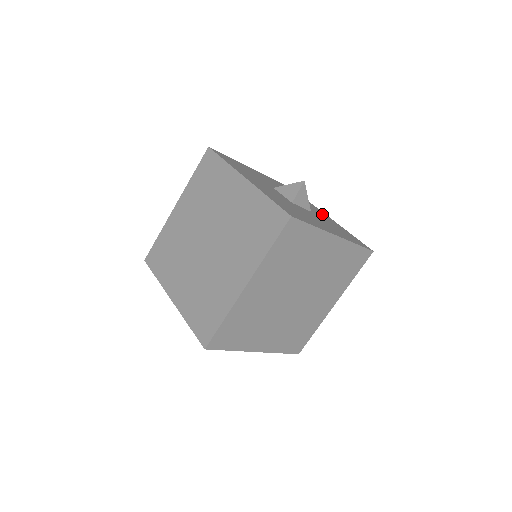
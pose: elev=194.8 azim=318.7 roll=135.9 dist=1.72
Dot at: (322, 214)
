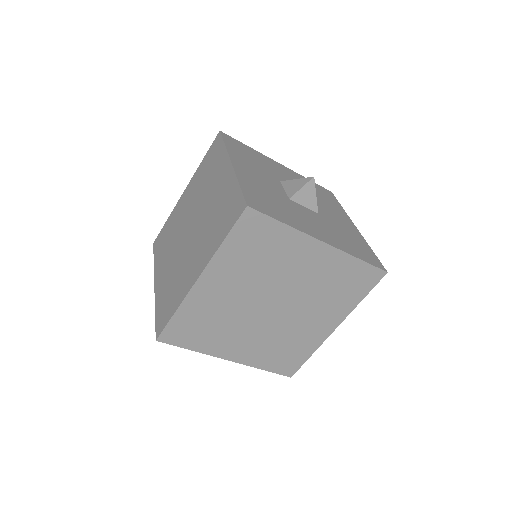
Dot at: (343, 221)
